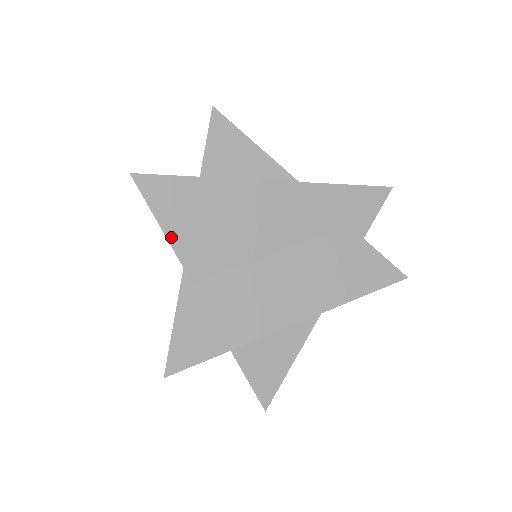
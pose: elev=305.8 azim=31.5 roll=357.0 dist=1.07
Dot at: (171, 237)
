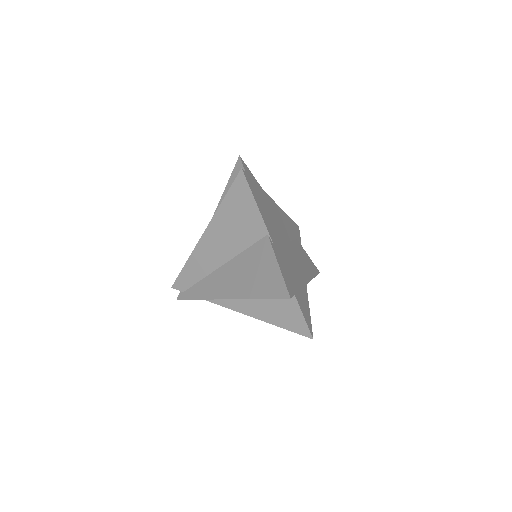
Dot at: (261, 214)
